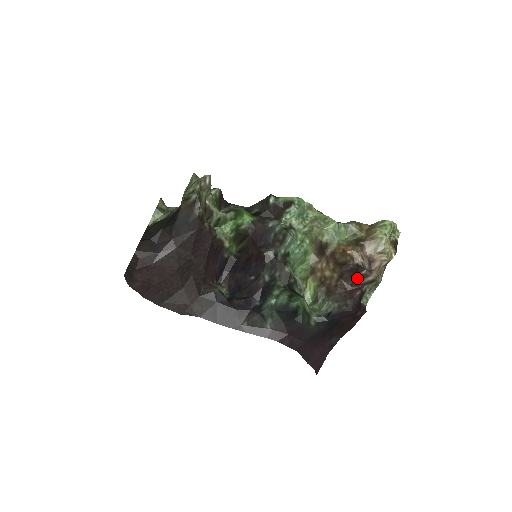
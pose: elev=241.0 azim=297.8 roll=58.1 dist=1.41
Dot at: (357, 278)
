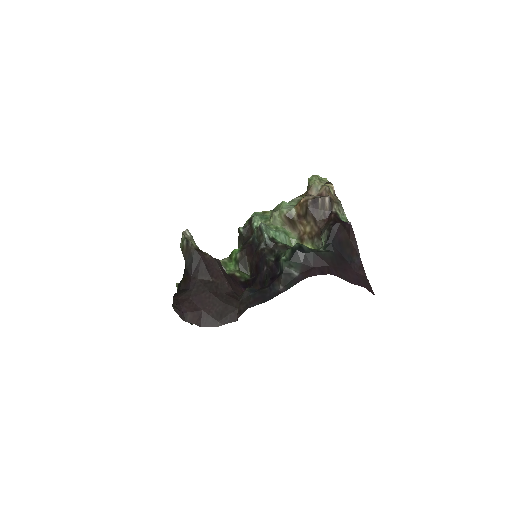
Dot at: (322, 209)
